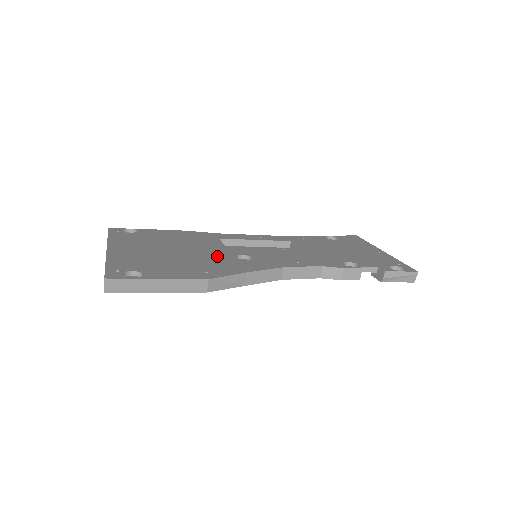
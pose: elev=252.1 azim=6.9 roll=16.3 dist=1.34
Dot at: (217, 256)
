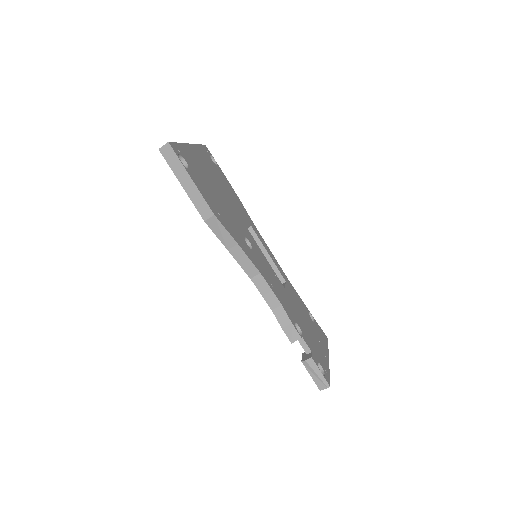
Dot at: (236, 222)
